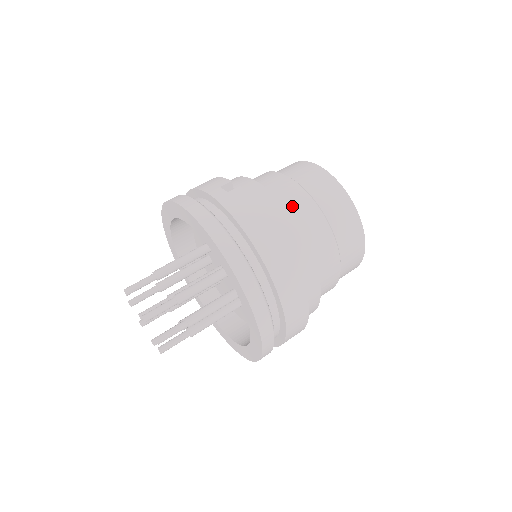
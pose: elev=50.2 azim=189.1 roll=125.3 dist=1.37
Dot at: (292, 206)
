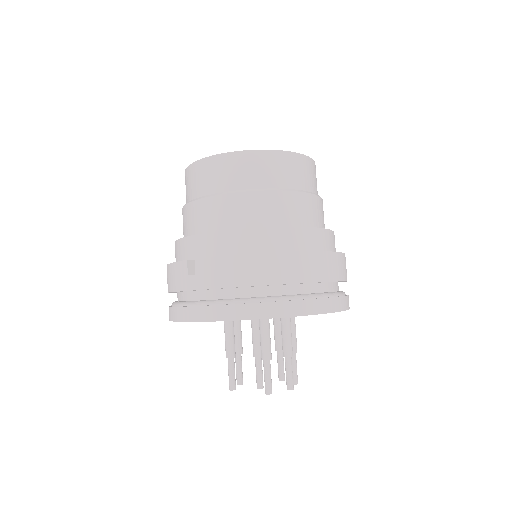
Dot at: (241, 217)
